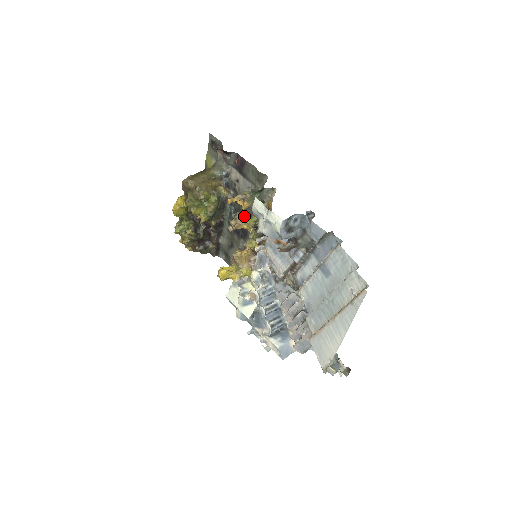
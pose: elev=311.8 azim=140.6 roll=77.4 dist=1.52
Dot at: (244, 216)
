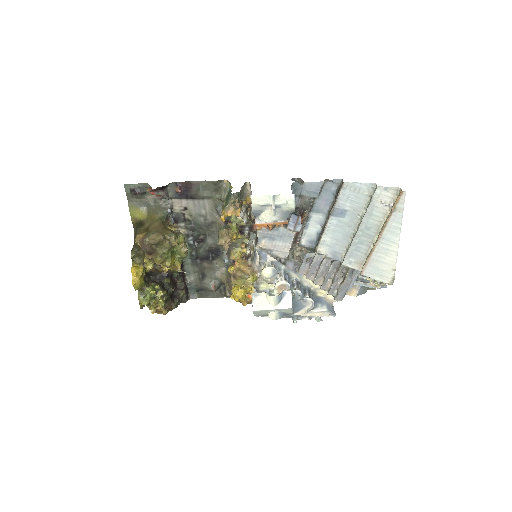
Dot at: (227, 229)
